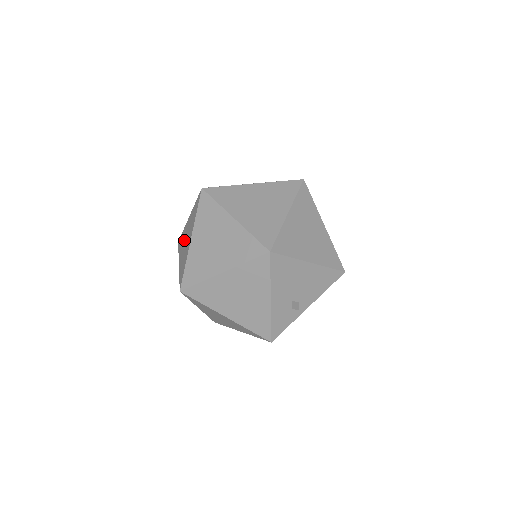
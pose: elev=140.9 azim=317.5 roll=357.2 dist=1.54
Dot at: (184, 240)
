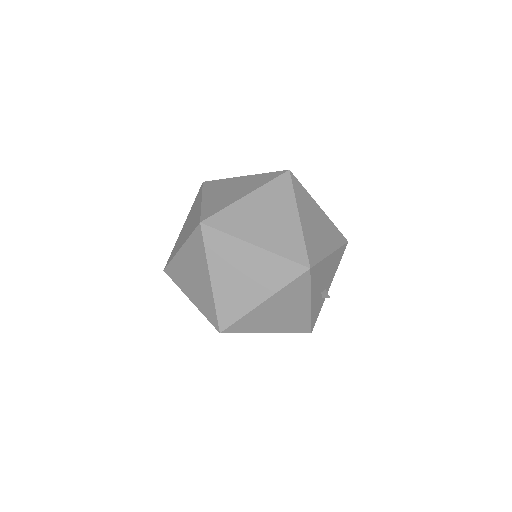
Dot at: (186, 274)
